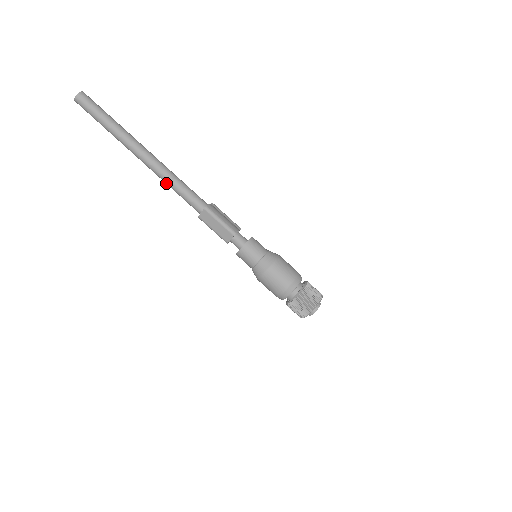
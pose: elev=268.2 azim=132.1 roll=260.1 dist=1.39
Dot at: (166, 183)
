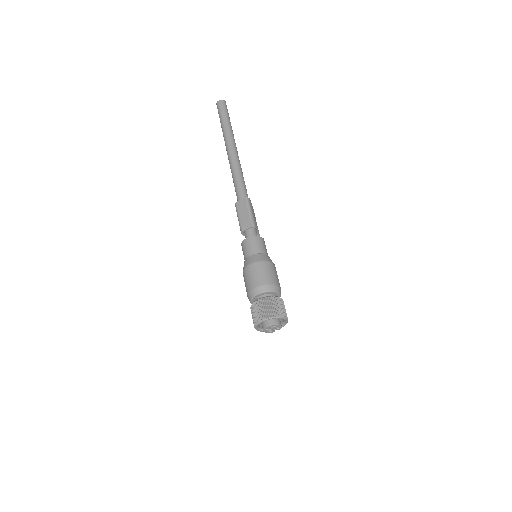
Dot at: (232, 172)
